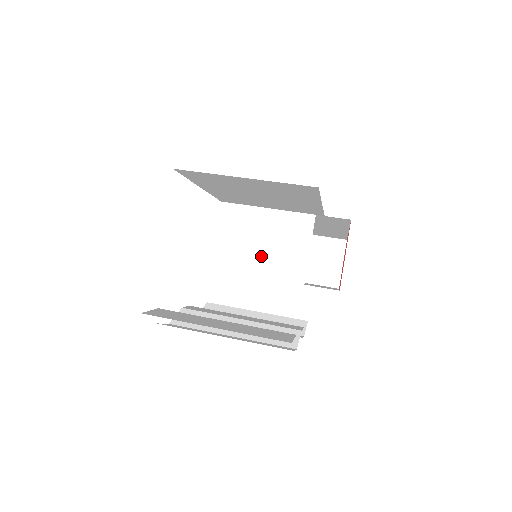
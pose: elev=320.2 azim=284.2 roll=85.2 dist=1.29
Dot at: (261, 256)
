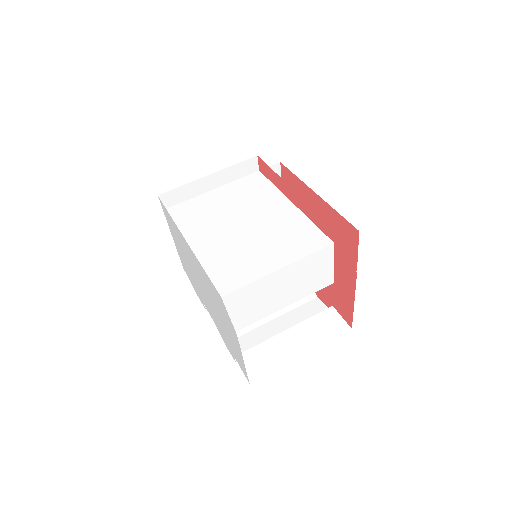
Dot at: (301, 288)
